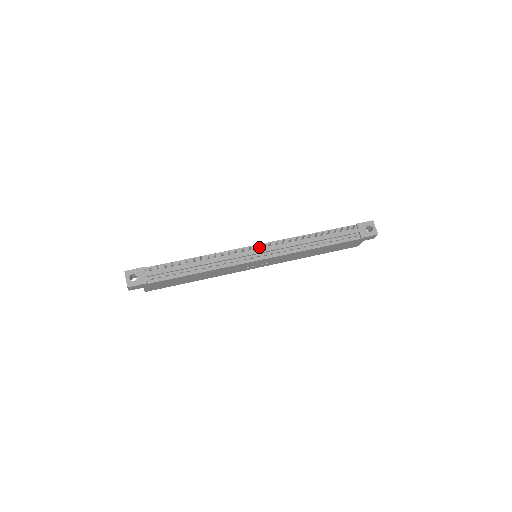
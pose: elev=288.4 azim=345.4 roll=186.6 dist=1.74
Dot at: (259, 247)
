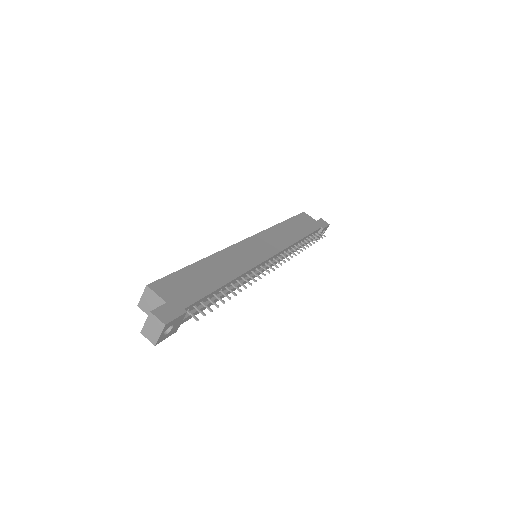
Dot at: (272, 259)
